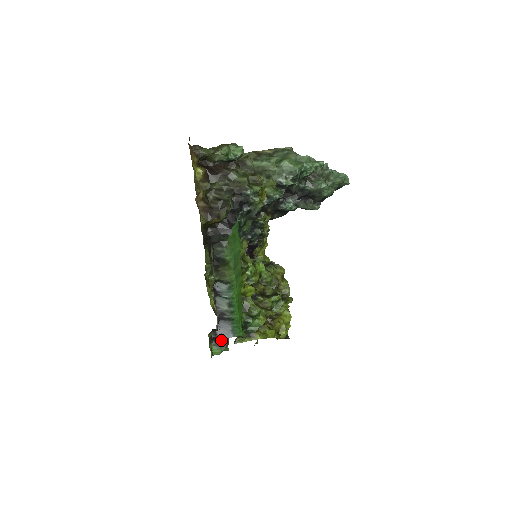
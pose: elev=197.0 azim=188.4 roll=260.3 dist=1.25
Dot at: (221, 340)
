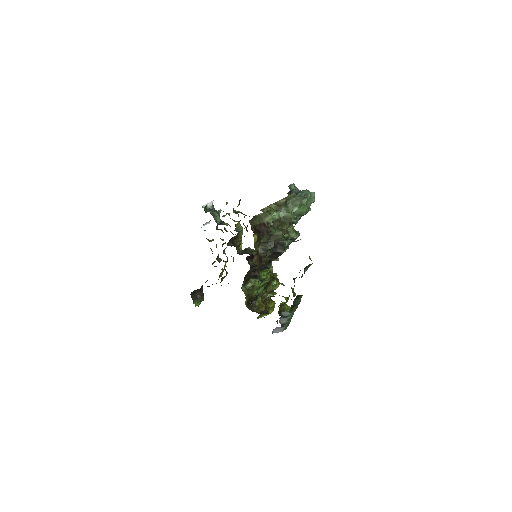
Dot at: (199, 295)
